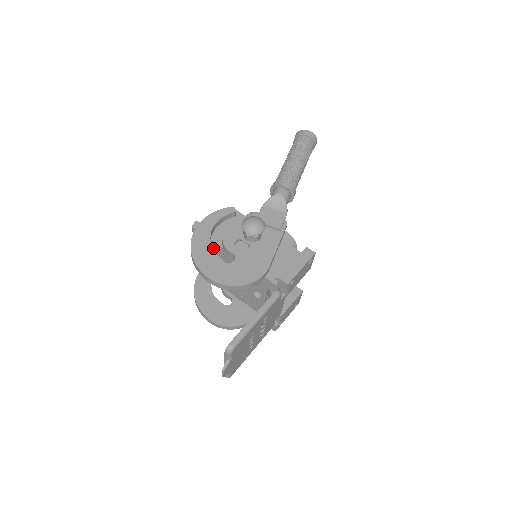
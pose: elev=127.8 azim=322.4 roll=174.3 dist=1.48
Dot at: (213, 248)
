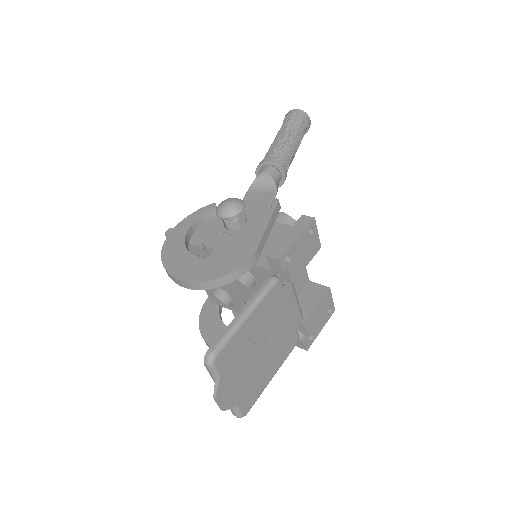
Dot at: occluded
